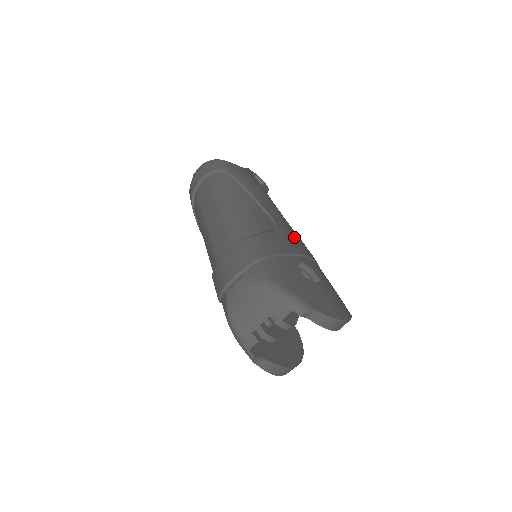
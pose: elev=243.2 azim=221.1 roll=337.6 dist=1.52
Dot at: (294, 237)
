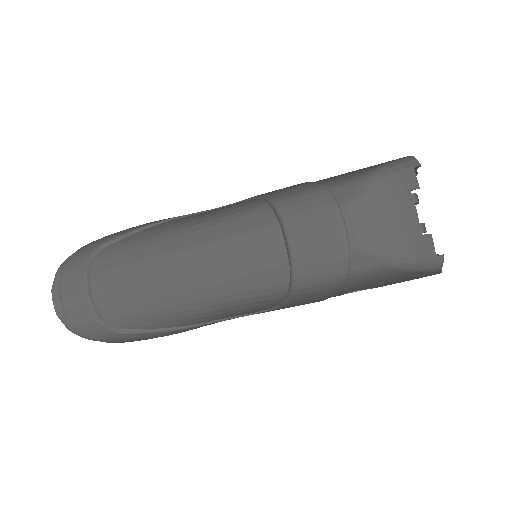
Dot at: occluded
